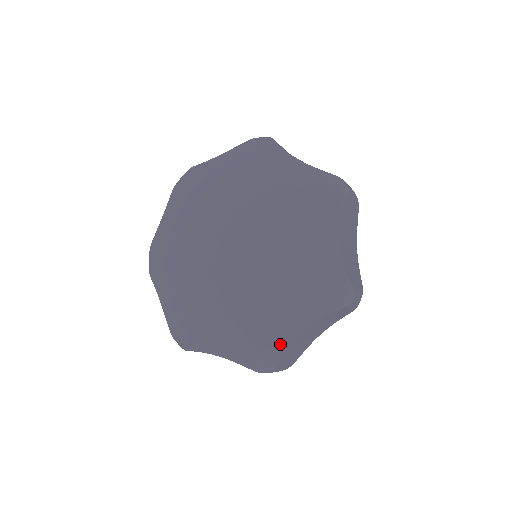
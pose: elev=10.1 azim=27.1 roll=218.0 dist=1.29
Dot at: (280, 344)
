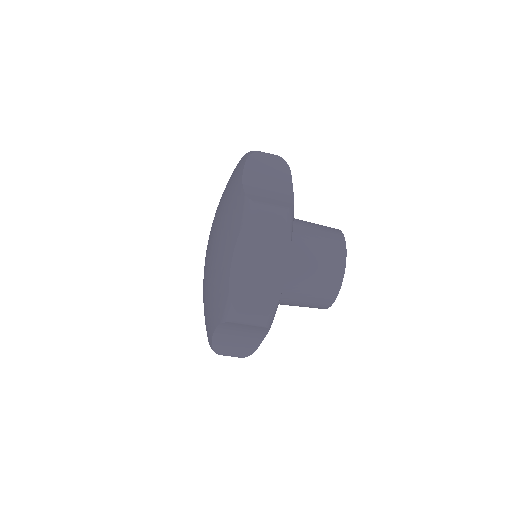
Dot at: (239, 195)
